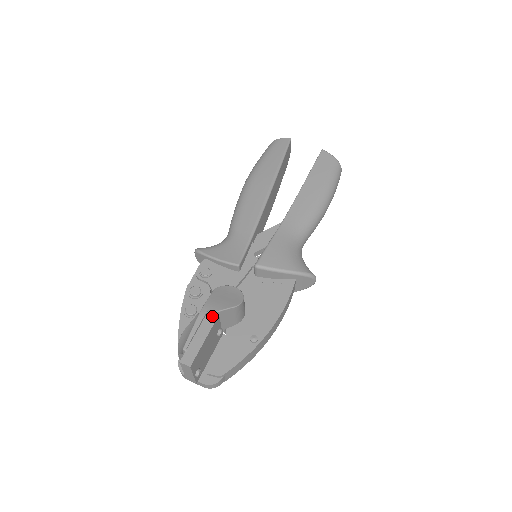
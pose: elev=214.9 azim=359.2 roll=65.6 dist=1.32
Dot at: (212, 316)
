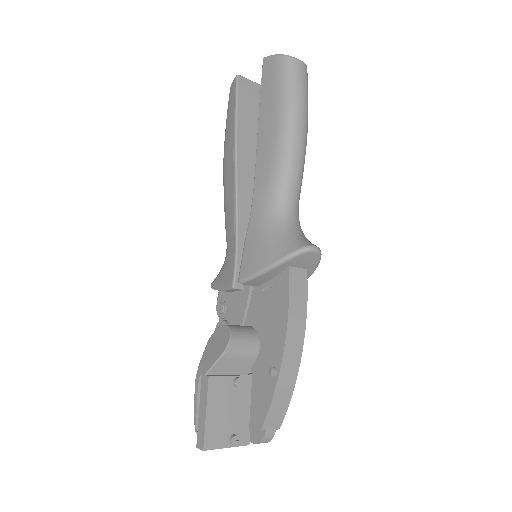
Dot at: (205, 381)
